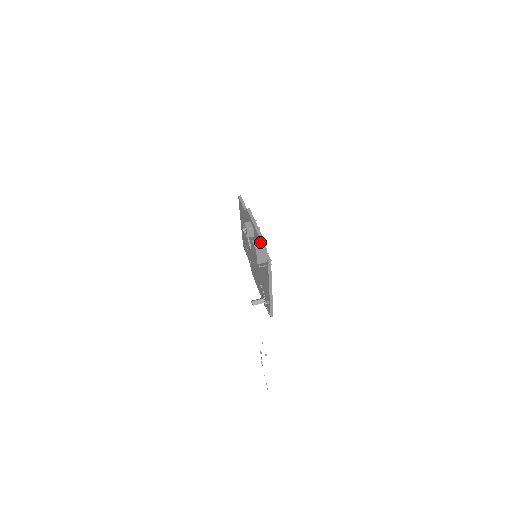
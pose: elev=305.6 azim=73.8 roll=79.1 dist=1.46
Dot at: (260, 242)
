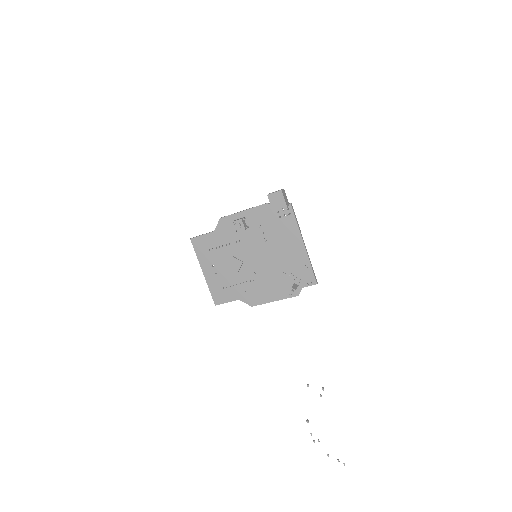
Dot at: occluded
